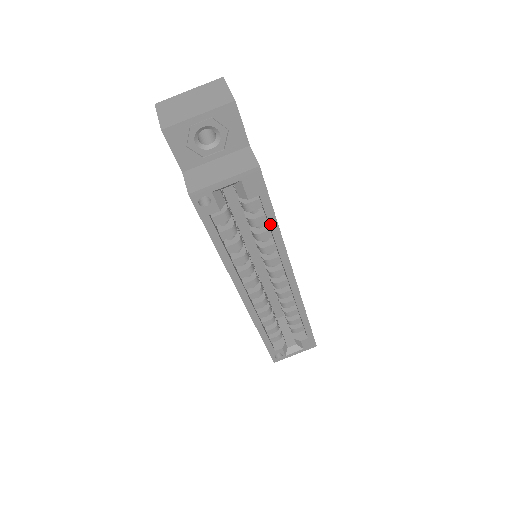
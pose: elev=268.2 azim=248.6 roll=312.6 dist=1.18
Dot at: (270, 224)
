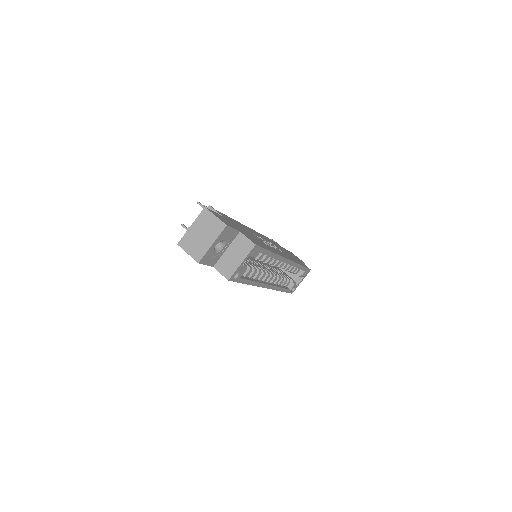
Dot at: (268, 255)
